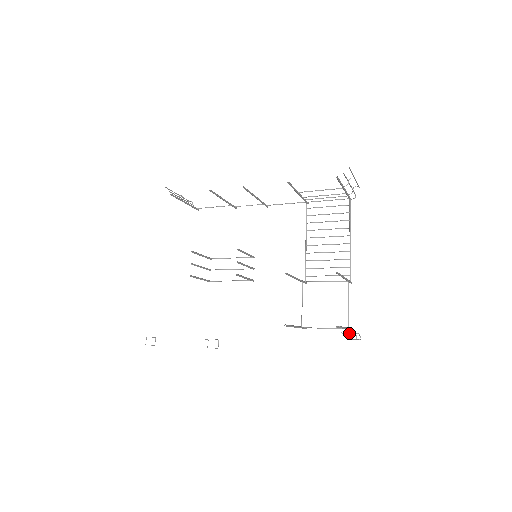
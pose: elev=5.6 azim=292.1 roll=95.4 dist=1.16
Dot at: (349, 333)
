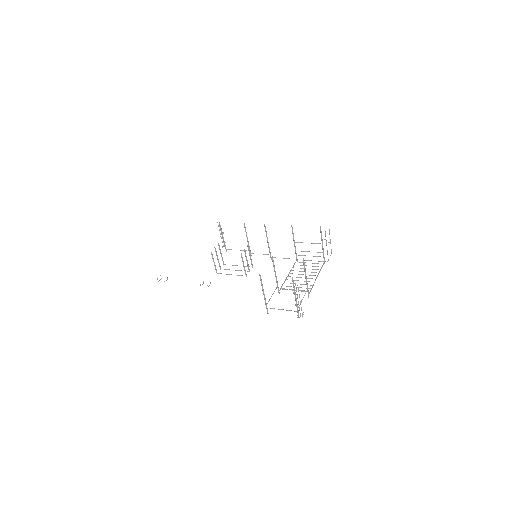
Dot at: occluded
